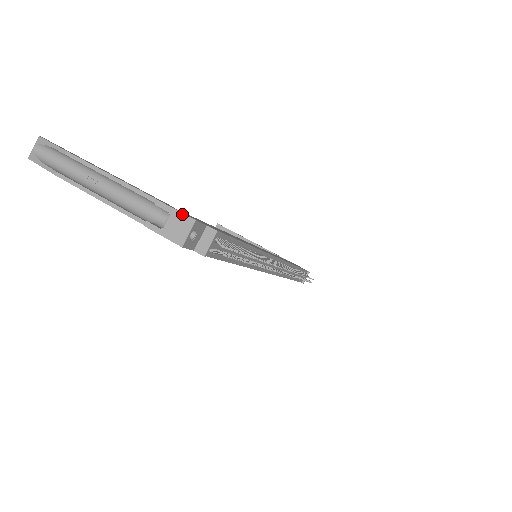
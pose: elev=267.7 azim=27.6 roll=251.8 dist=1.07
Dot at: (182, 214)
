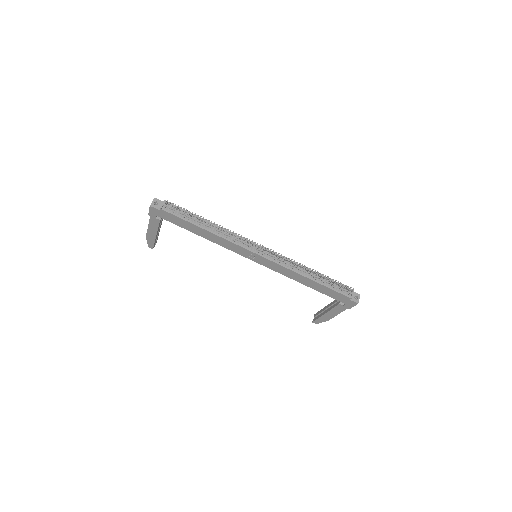
Dot at: occluded
